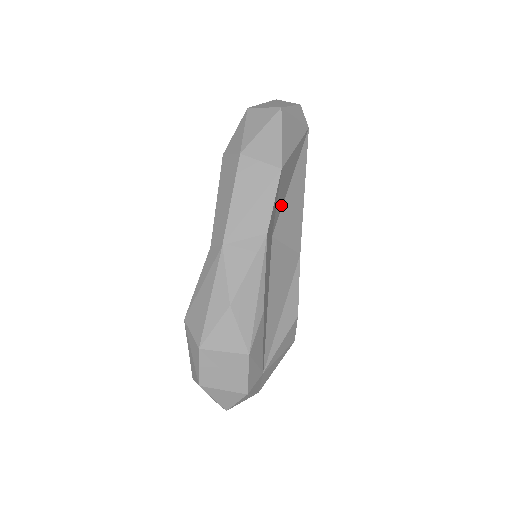
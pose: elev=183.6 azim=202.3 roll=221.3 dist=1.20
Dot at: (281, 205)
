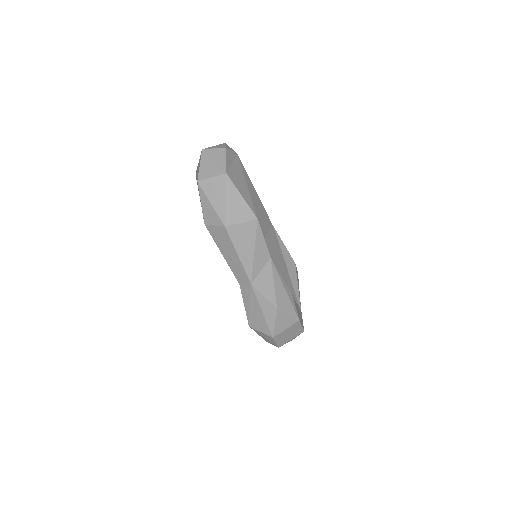
Dot at: occluded
